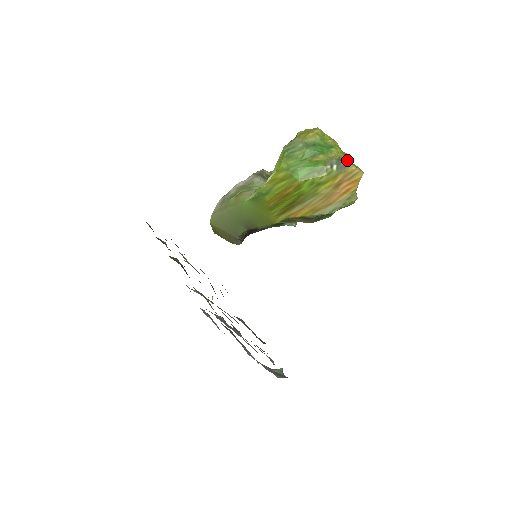
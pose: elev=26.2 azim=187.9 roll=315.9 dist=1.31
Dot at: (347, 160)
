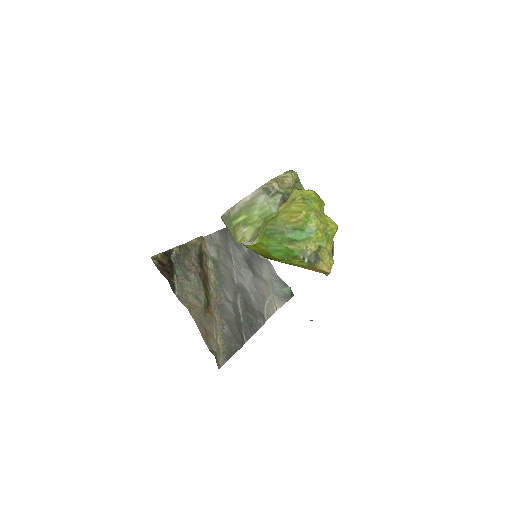
Dot at: (325, 247)
